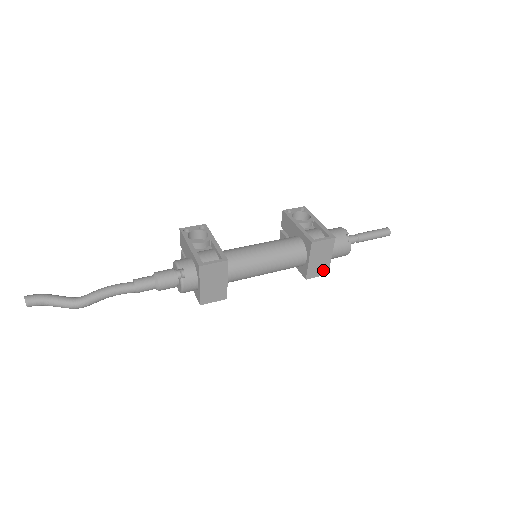
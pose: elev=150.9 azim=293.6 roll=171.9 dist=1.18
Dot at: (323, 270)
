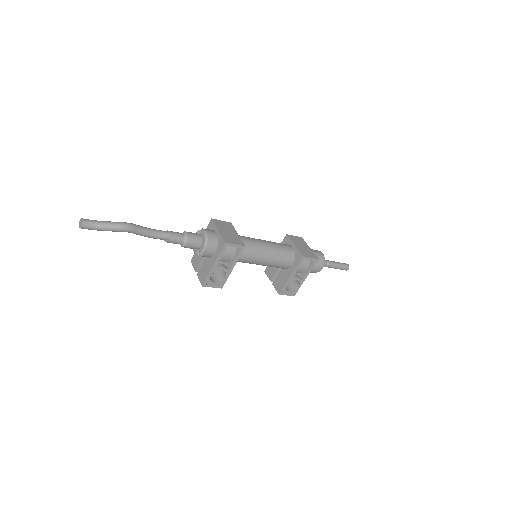
Dot at: (312, 255)
